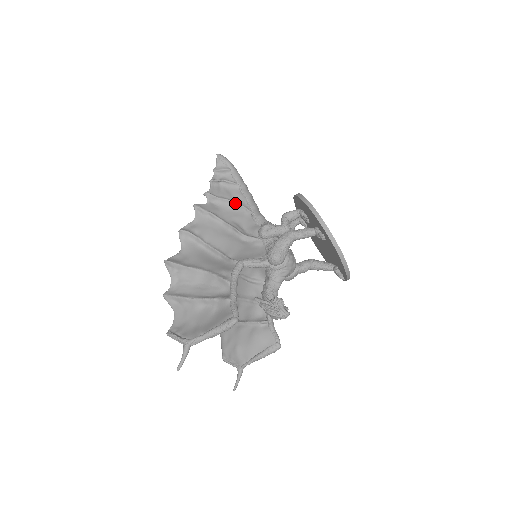
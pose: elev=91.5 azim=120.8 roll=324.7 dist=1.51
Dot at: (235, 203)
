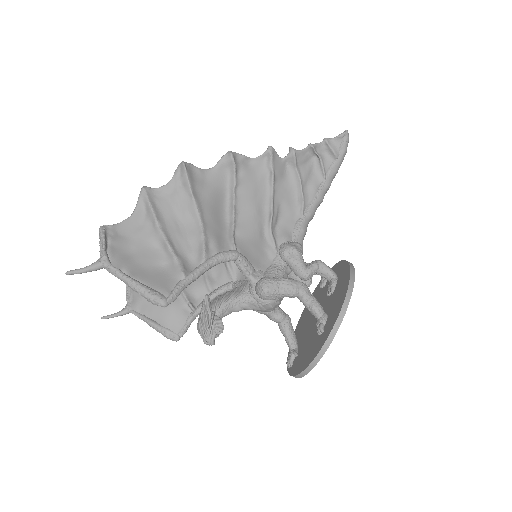
Dot at: (302, 191)
